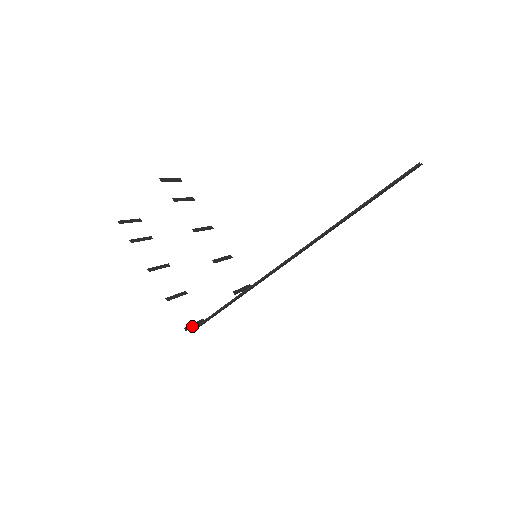
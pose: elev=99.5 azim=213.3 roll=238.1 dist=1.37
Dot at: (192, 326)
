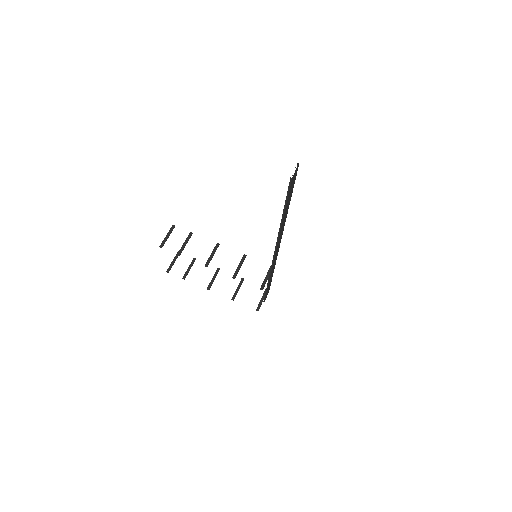
Dot at: (261, 303)
